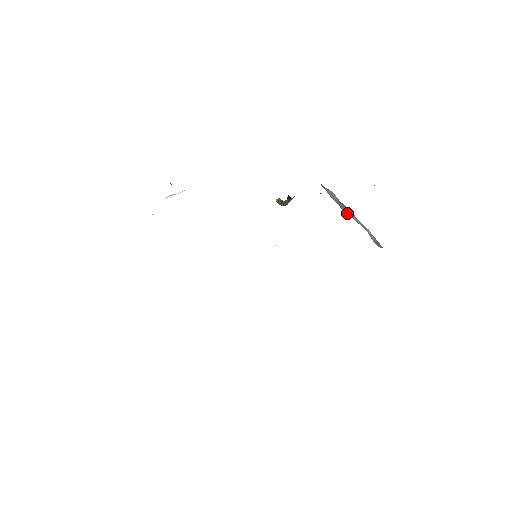
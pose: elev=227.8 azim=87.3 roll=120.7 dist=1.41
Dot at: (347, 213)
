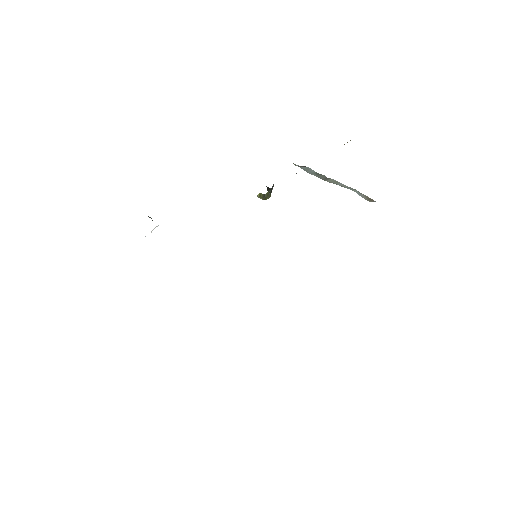
Dot at: (328, 181)
